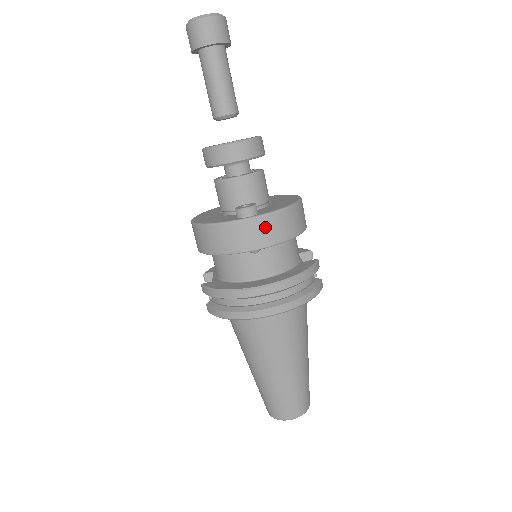
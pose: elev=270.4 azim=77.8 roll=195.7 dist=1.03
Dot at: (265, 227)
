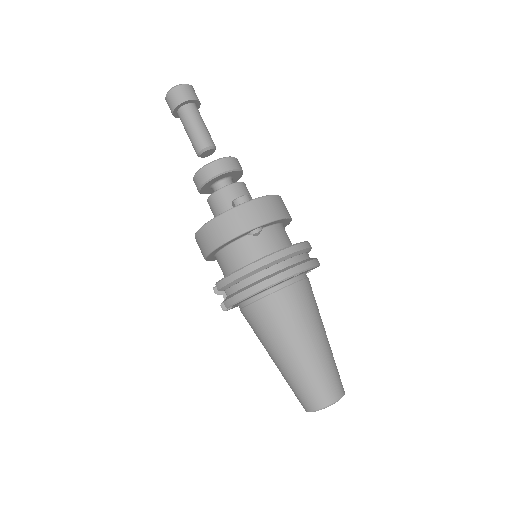
Dot at: (260, 208)
